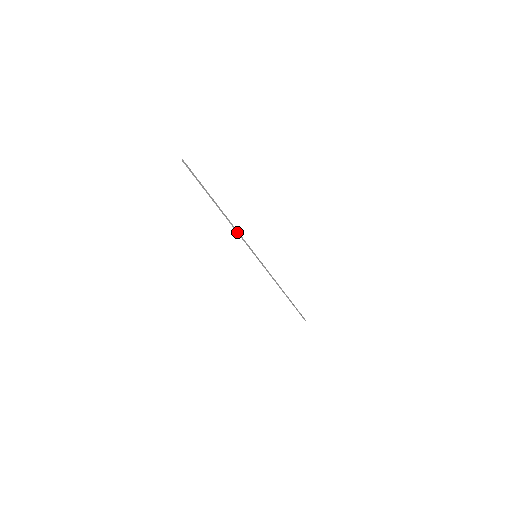
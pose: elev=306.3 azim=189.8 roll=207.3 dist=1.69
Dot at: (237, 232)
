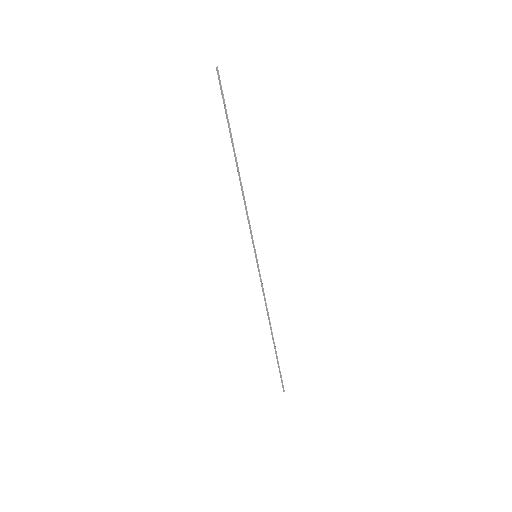
Dot at: (245, 207)
